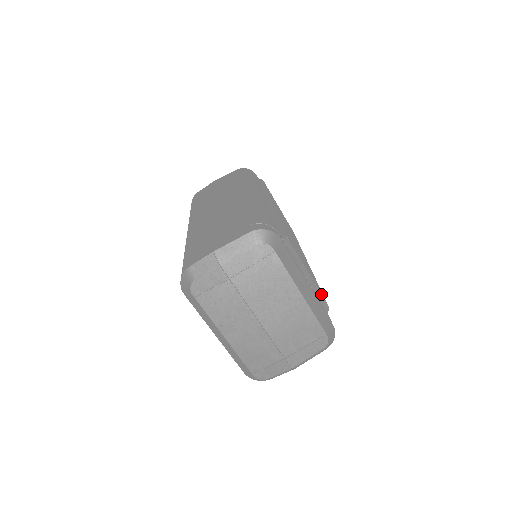
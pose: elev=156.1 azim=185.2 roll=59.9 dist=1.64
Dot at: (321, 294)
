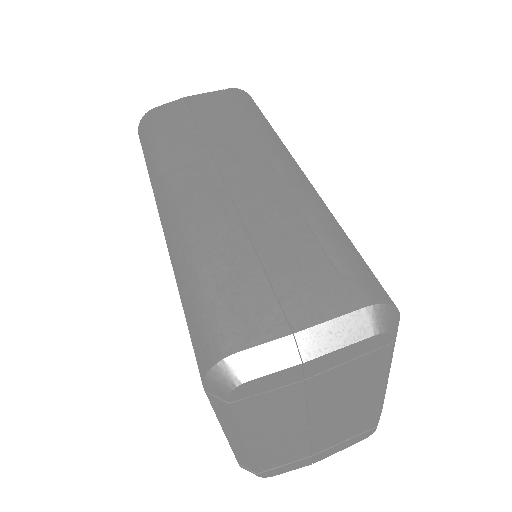
Dot at: occluded
